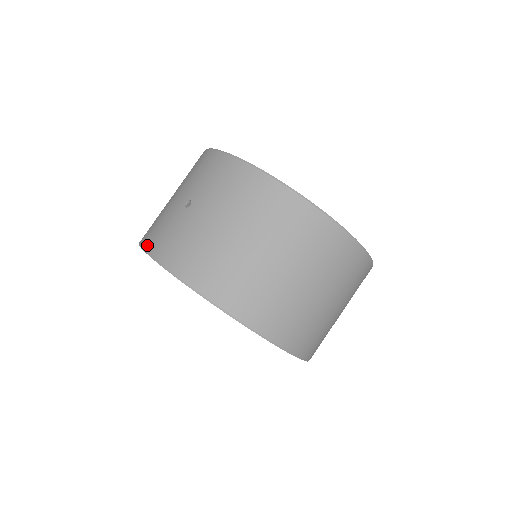
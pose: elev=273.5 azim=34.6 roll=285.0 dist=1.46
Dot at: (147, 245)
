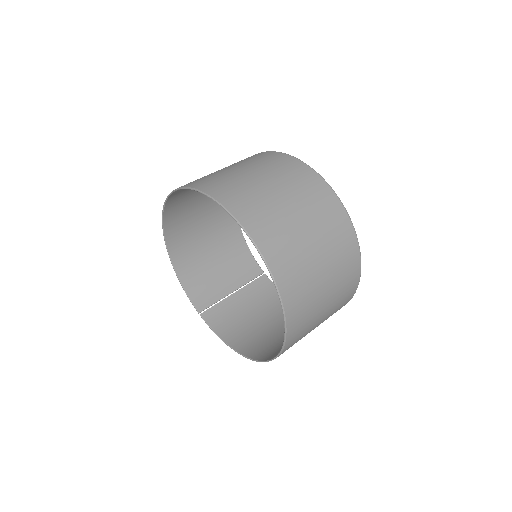
Dot at: occluded
